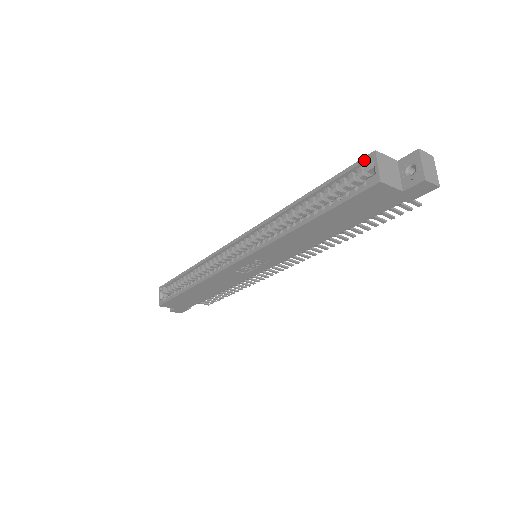
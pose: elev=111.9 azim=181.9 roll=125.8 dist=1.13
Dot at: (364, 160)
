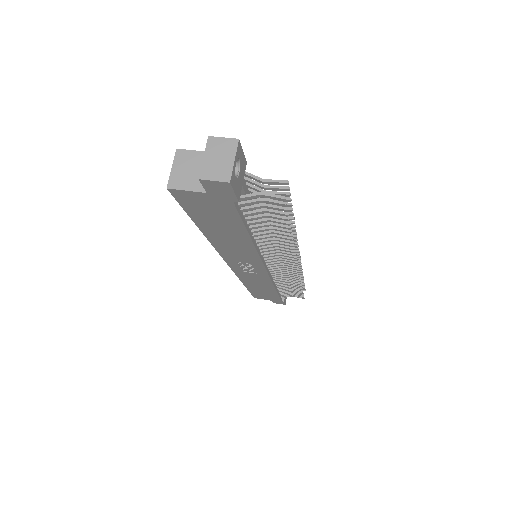
Dot at: occluded
